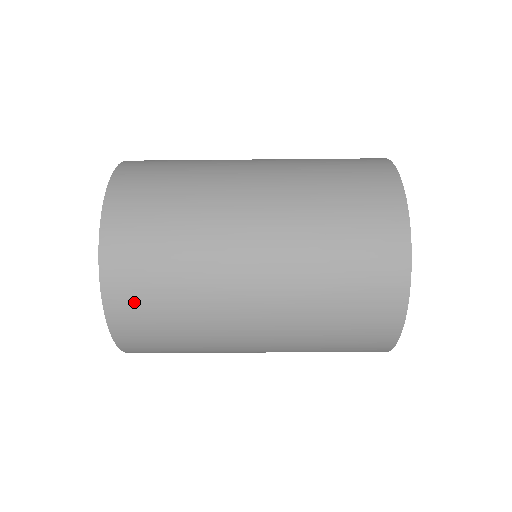
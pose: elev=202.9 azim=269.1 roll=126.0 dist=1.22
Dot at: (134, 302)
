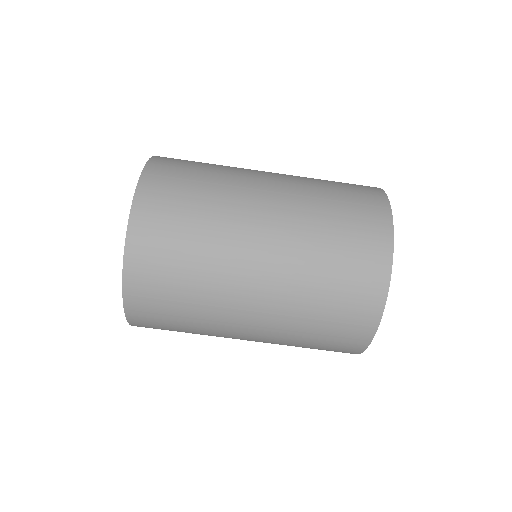
Dot at: (178, 160)
